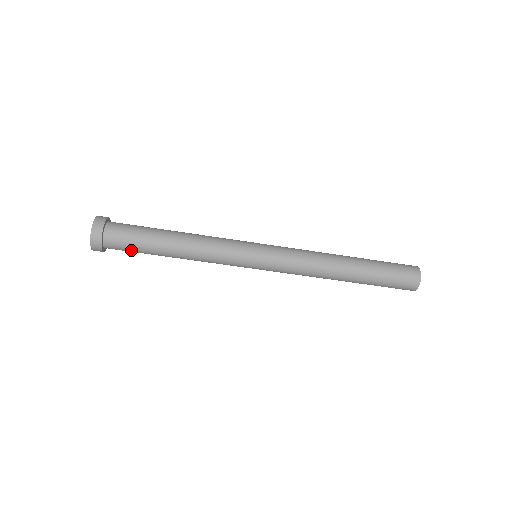
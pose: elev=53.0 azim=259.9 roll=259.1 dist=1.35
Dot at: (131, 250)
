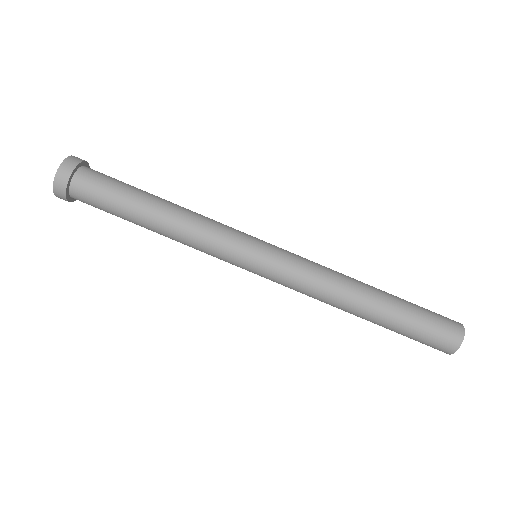
Dot at: (104, 196)
